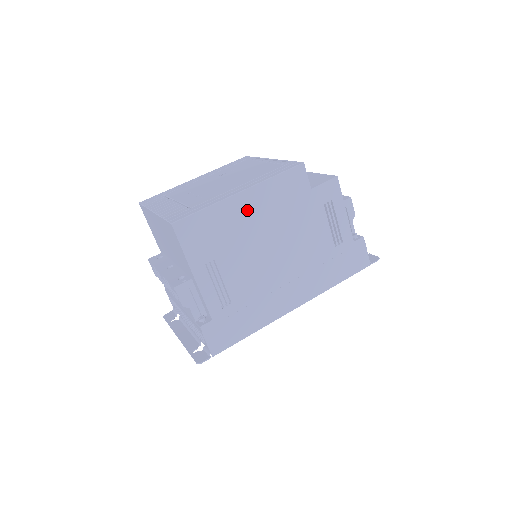
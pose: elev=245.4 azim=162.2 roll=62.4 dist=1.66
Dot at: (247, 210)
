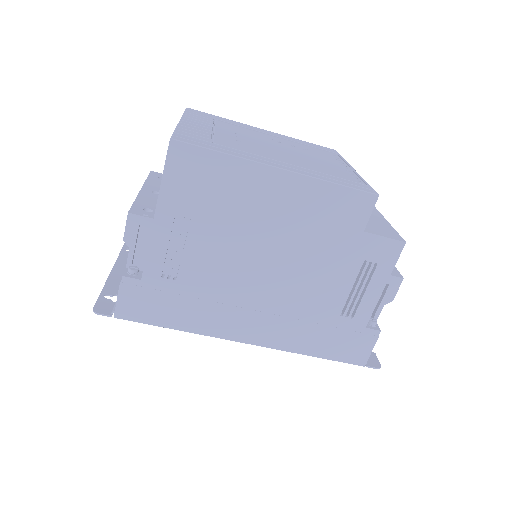
Dot at: (270, 194)
